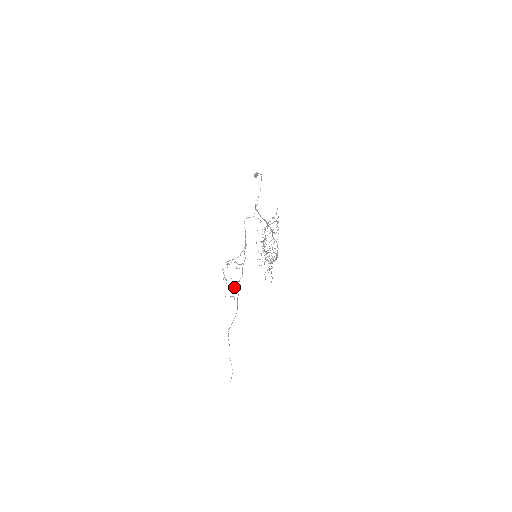
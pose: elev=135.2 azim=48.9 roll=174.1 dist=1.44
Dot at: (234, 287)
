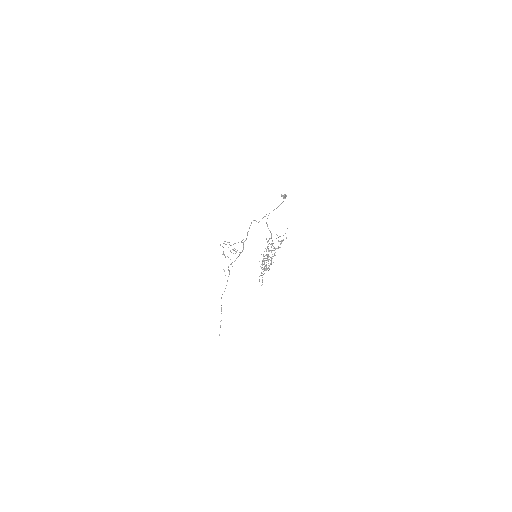
Dot at: occluded
